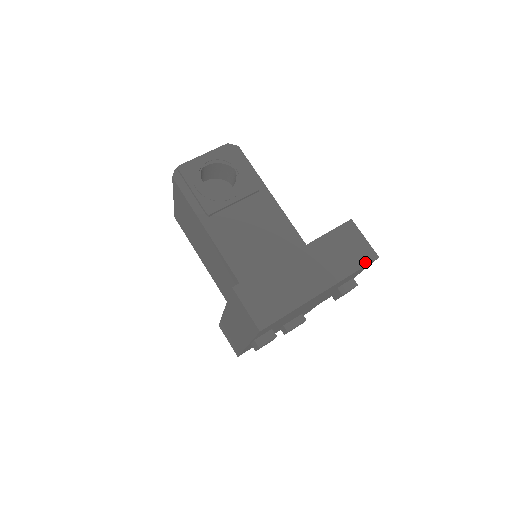
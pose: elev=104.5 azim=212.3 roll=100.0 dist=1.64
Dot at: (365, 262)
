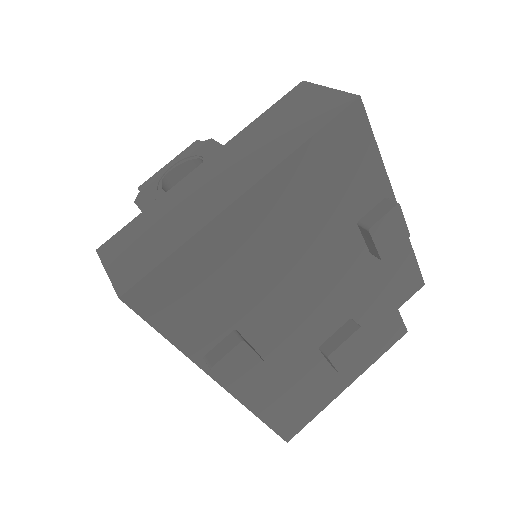
Dot at: (330, 115)
